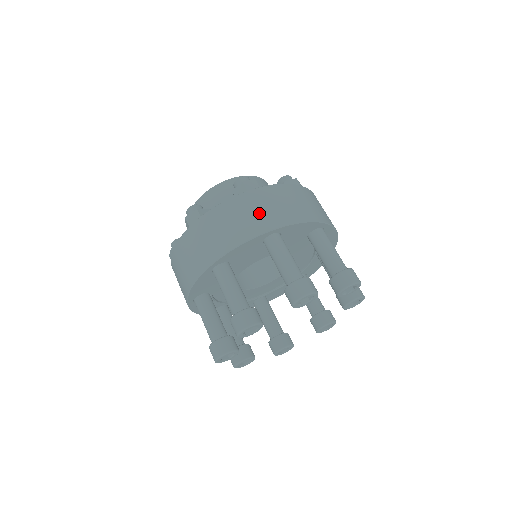
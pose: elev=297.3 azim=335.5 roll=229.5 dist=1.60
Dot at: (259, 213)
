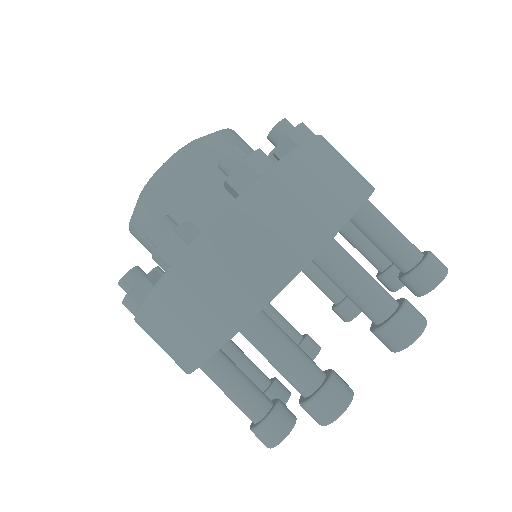
Dot at: (204, 307)
